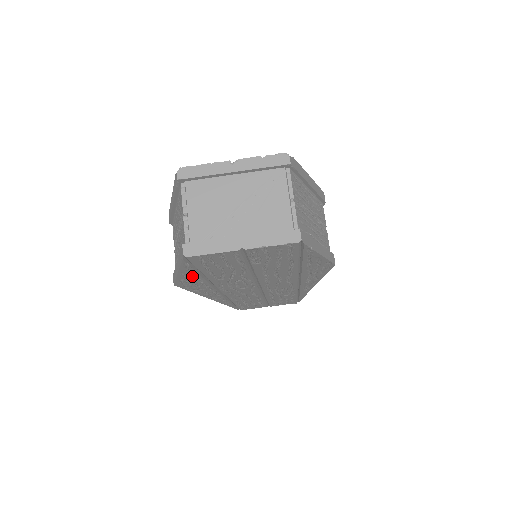
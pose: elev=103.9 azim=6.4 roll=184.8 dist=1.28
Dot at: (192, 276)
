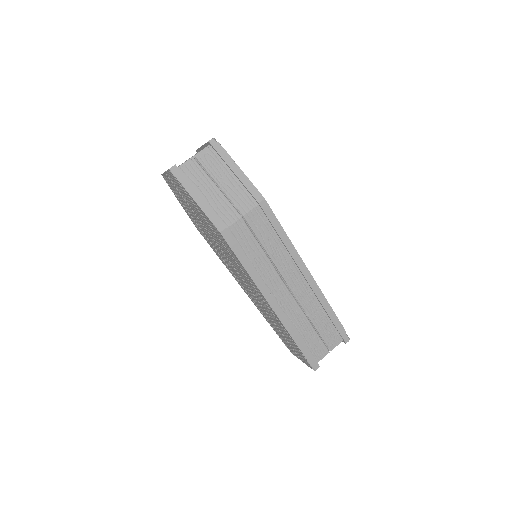
Dot at: (189, 213)
